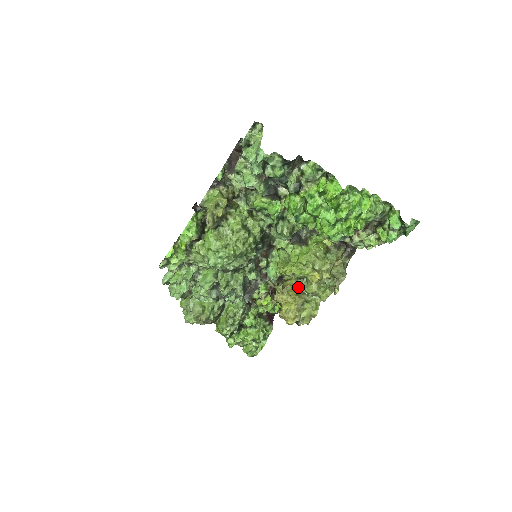
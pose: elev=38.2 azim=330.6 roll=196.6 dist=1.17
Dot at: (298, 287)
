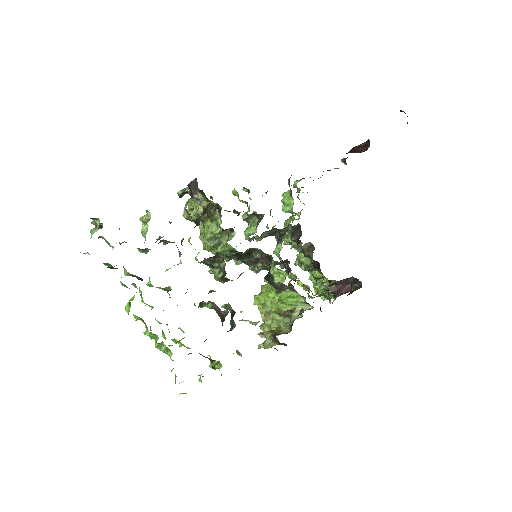
Dot at: occluded
